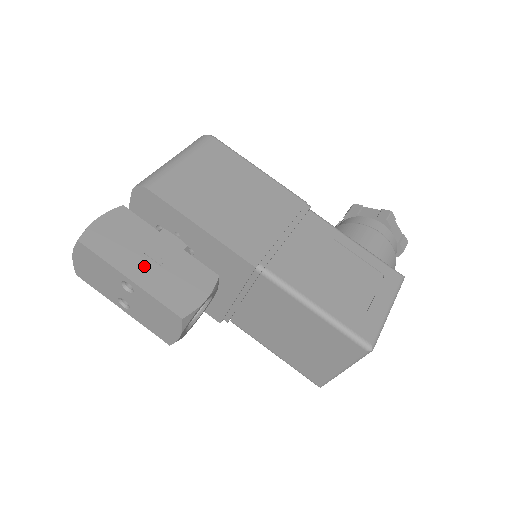
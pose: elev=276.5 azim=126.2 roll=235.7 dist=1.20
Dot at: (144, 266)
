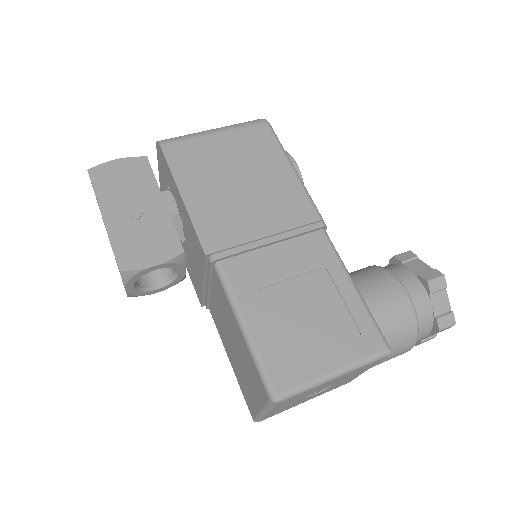
Dot at: (123, 213)
